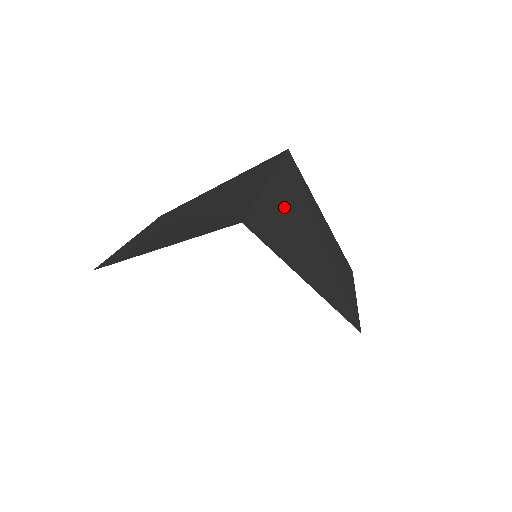
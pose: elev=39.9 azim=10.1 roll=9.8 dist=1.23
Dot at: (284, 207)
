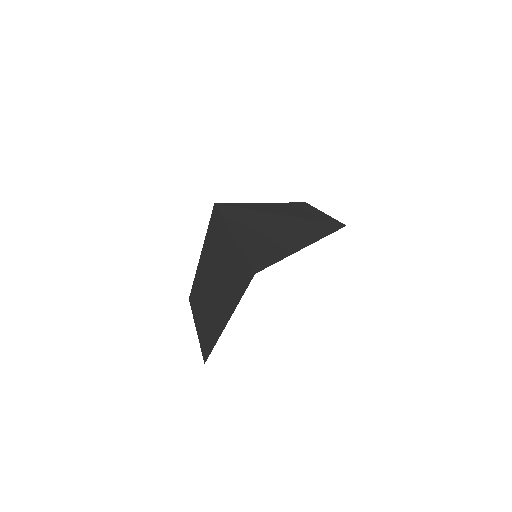
Dot at: (253, 234)
